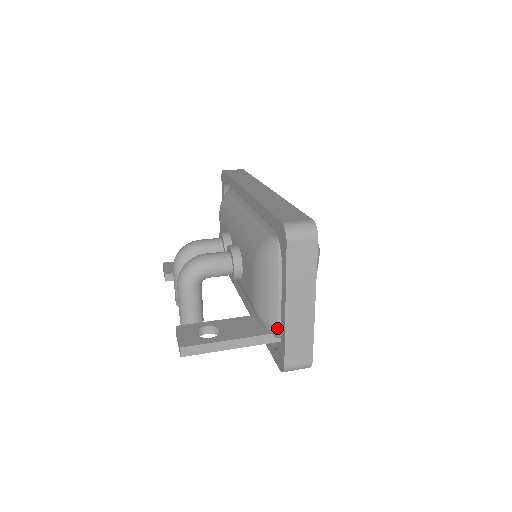
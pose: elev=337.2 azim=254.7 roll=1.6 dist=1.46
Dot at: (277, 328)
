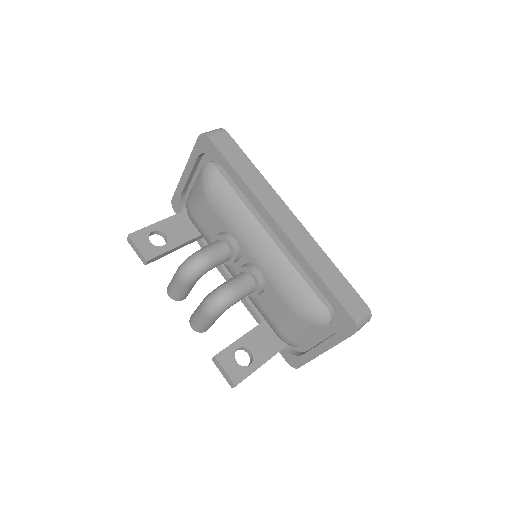
Dot at: occluded
